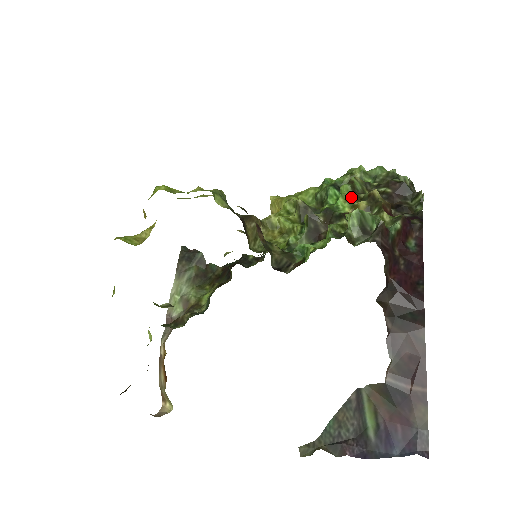
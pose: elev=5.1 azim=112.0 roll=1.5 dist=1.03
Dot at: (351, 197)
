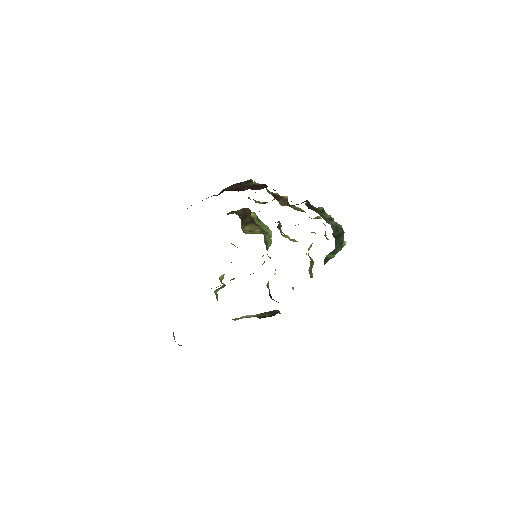
Dot at: occluded
